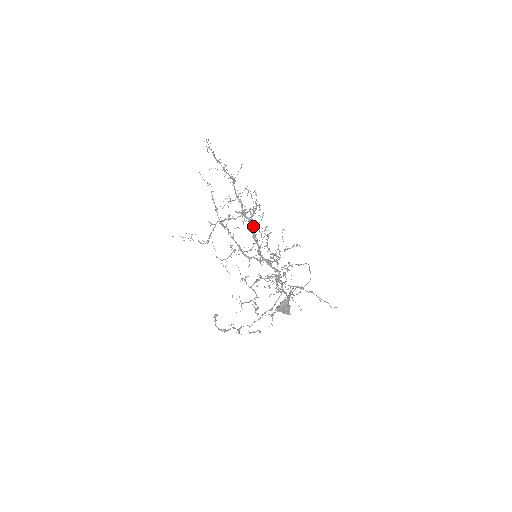
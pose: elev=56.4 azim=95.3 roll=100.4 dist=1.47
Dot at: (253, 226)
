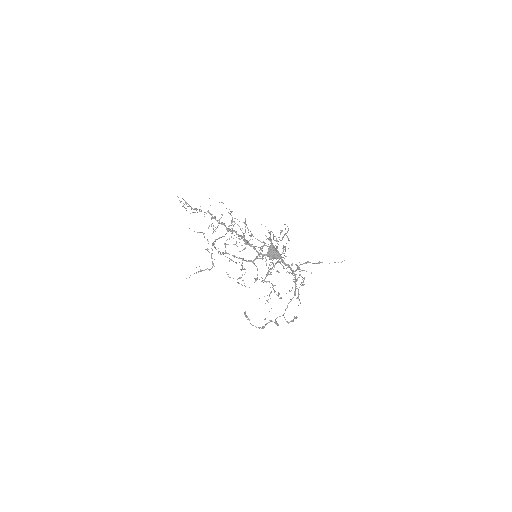
Dot at: occluded
